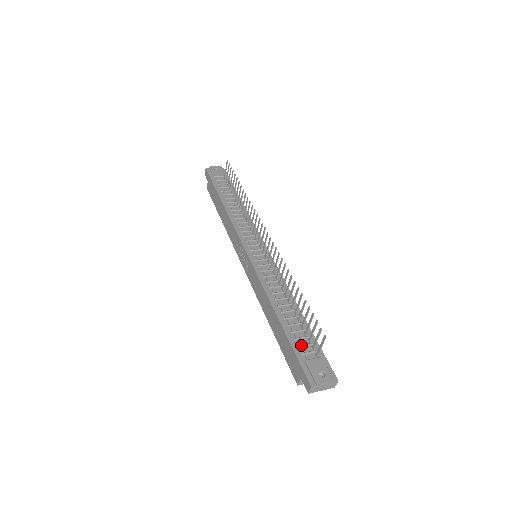
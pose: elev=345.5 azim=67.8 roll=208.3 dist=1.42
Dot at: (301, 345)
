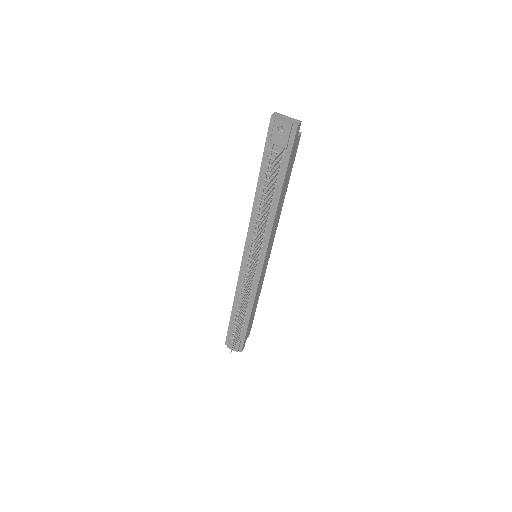
Dot at: (233, 330)
